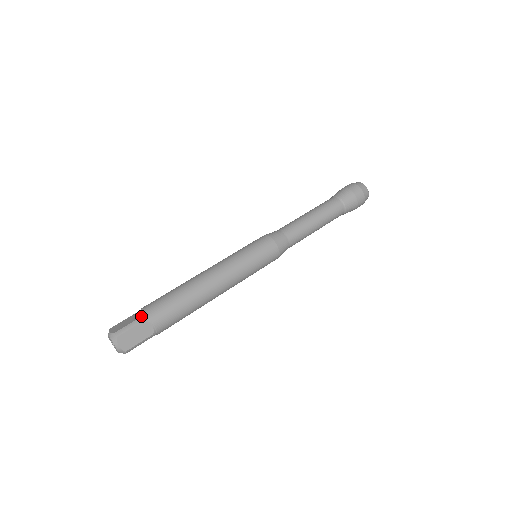
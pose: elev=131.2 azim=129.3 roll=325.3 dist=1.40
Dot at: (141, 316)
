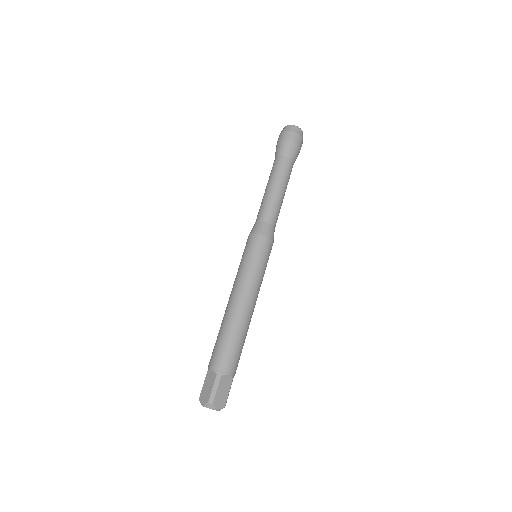
Dot at: (216, 375)
